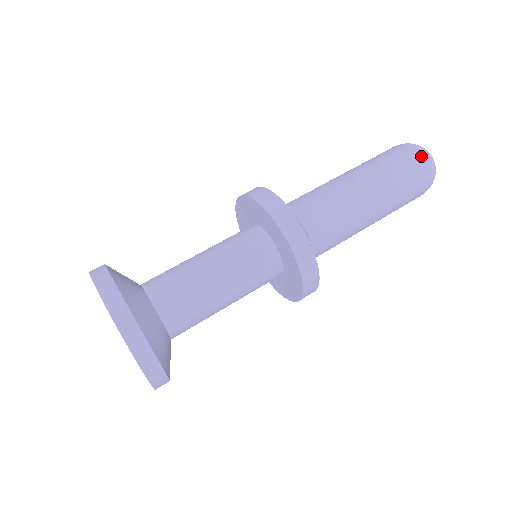
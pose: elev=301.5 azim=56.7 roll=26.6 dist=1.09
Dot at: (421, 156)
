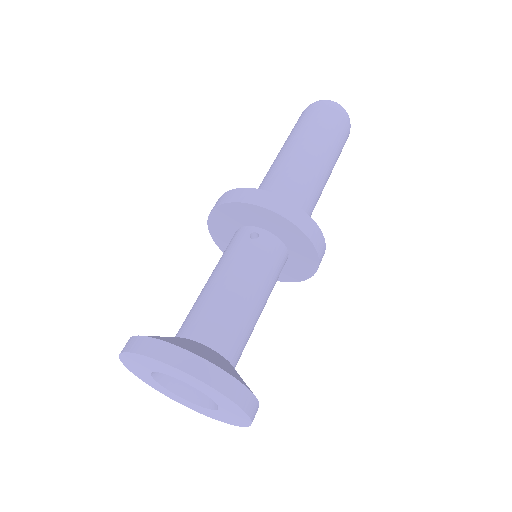
Dot at: (350, 126)
